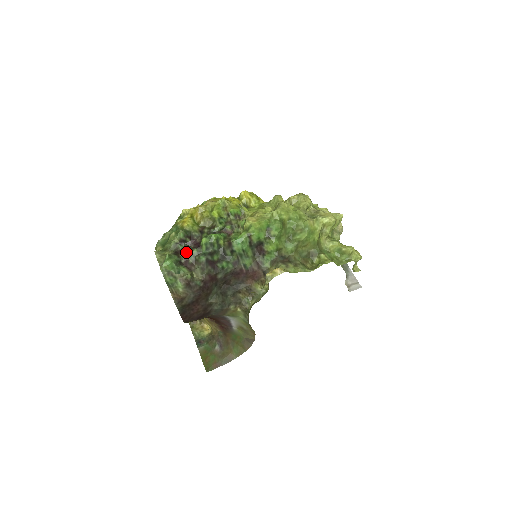
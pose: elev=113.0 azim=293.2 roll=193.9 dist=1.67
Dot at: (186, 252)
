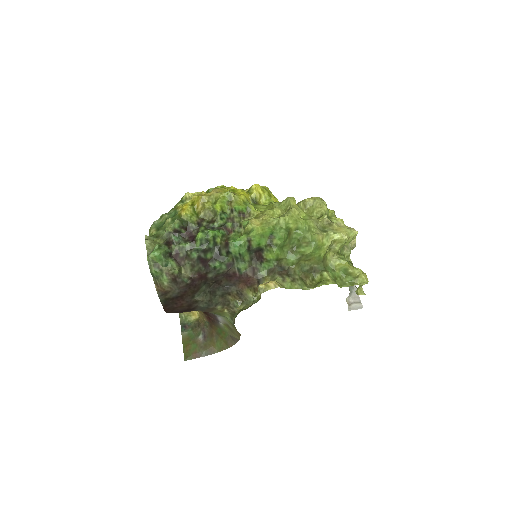
Dot at: (178, 244)
